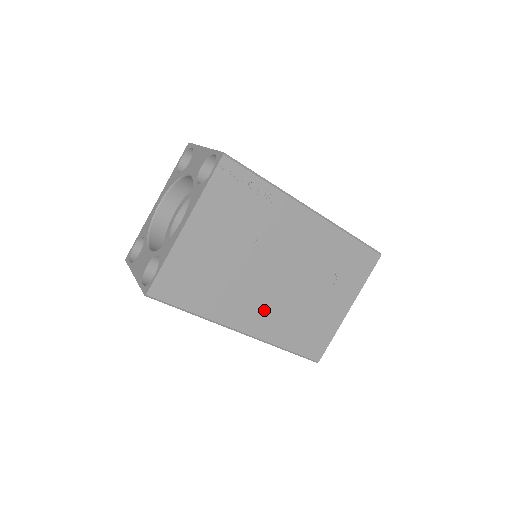
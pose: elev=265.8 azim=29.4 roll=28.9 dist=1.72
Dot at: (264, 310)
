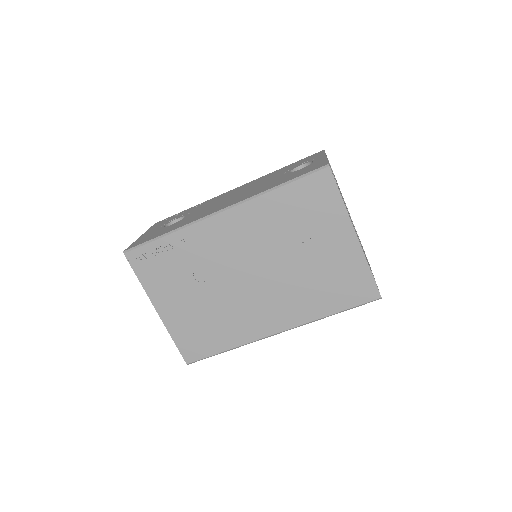
Dot at: (275, 306)
